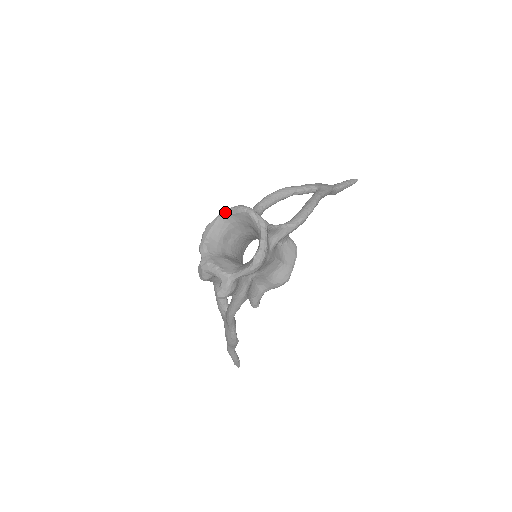
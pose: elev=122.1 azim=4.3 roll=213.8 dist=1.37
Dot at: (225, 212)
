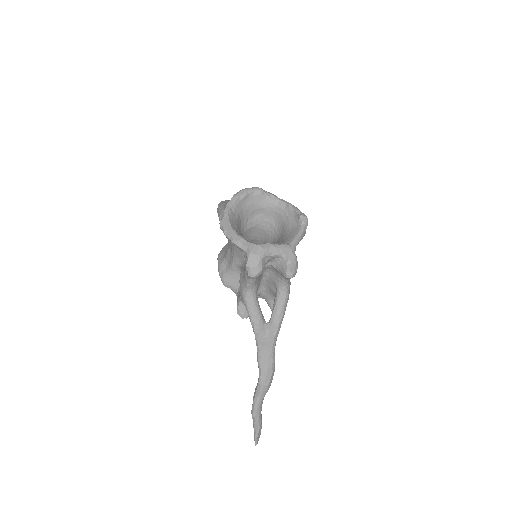
Dot at: (231, 201)
